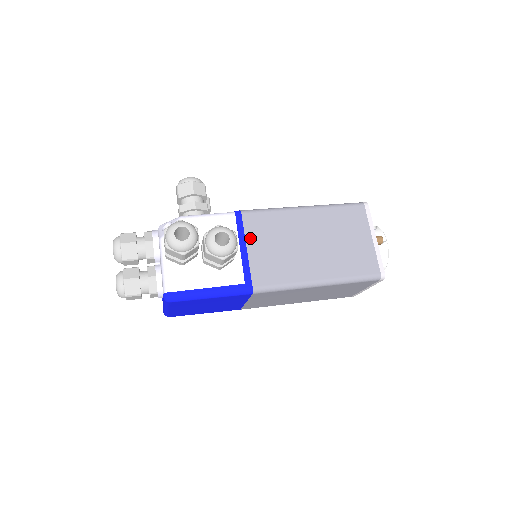
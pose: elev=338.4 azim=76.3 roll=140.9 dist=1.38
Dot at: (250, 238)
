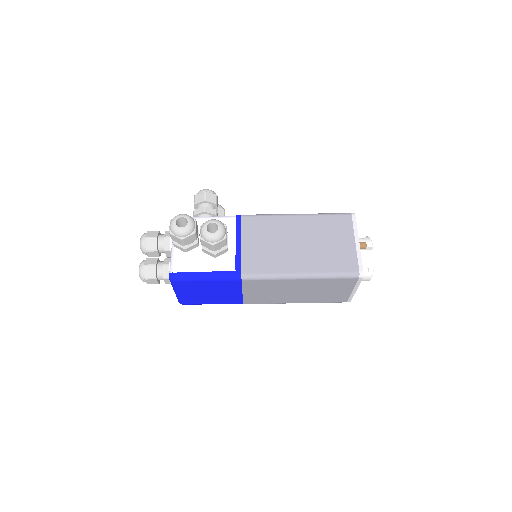
Dot at: (245, 236)
